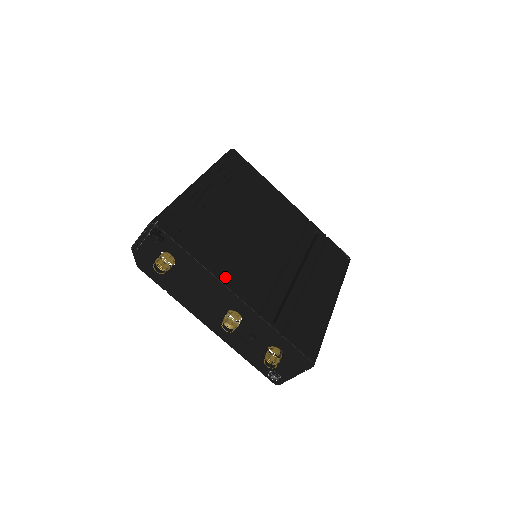
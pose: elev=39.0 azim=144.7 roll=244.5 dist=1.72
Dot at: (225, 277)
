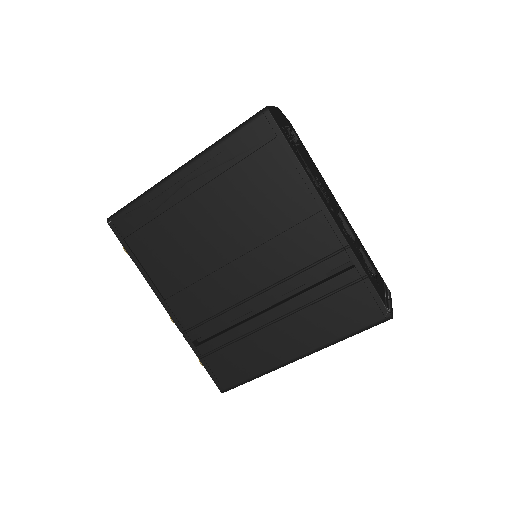
Dot at: (162, 289)
